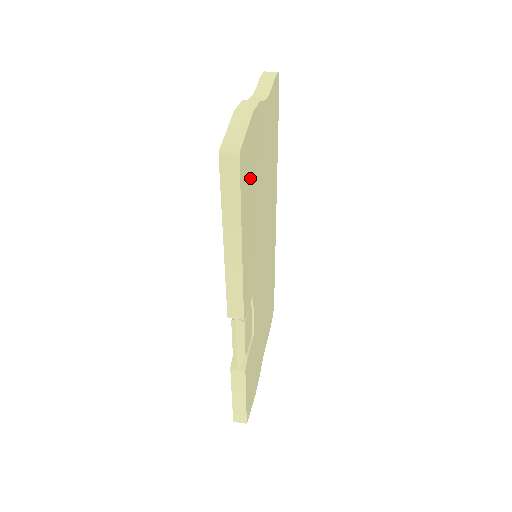
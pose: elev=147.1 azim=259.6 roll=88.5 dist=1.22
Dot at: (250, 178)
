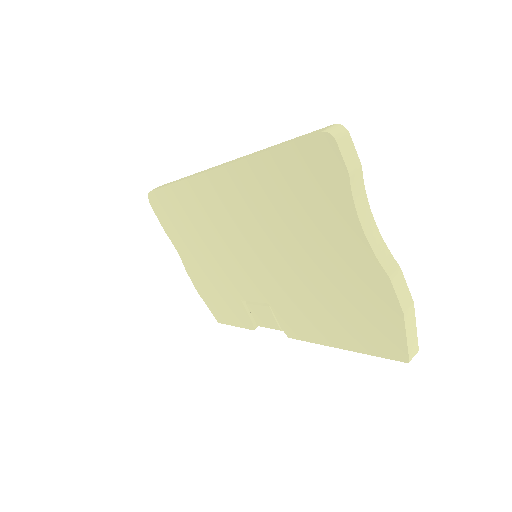
Dot at: occluded
